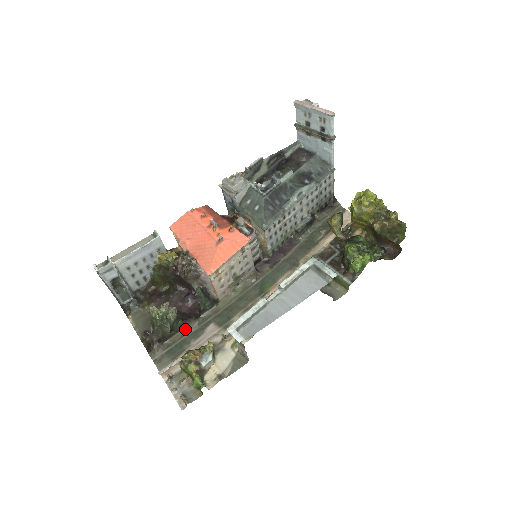
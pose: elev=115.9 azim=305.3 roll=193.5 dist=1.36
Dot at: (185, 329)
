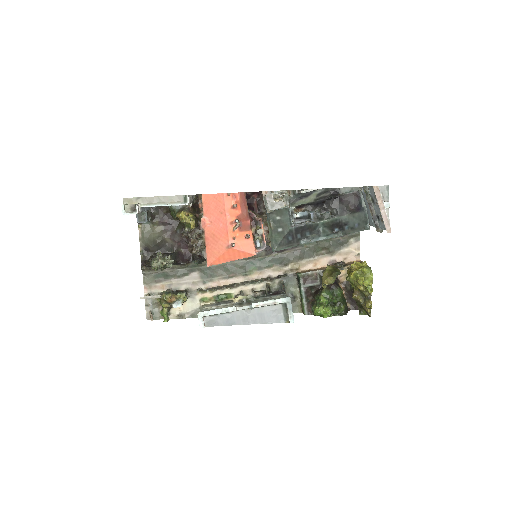
Dot at: (176, 265)
